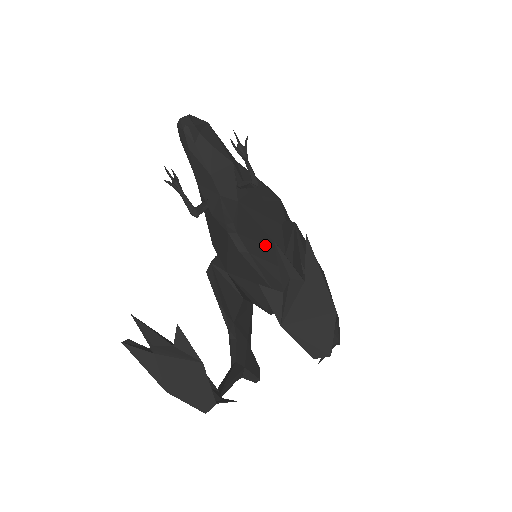
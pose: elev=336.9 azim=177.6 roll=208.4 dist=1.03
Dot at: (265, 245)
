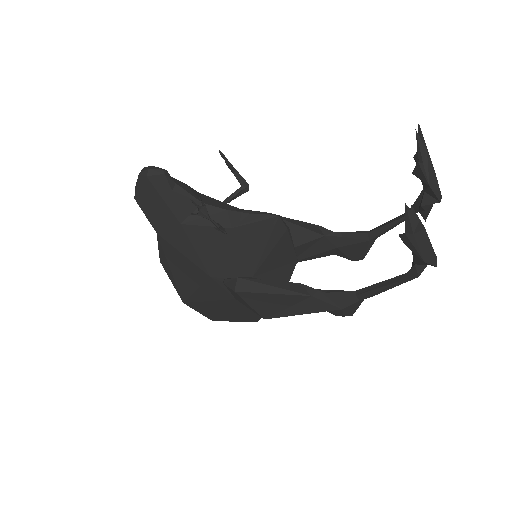
Dot at: occluded
